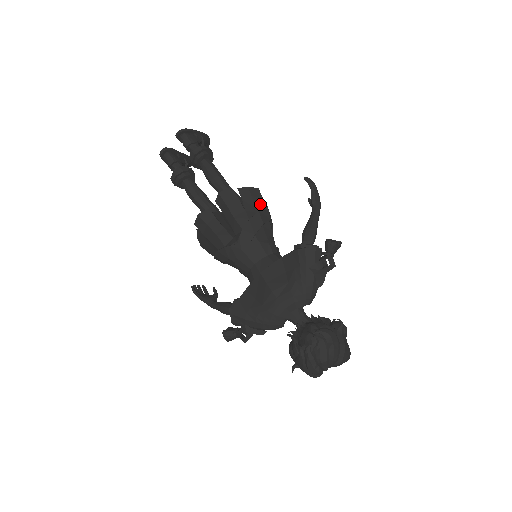
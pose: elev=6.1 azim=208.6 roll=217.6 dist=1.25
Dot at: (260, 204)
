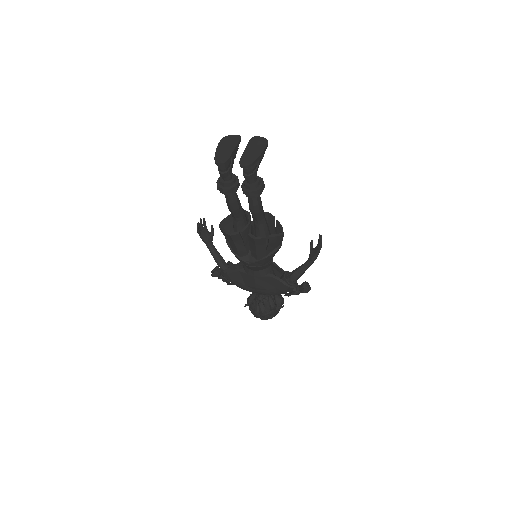
Dot at: (278, 244)
